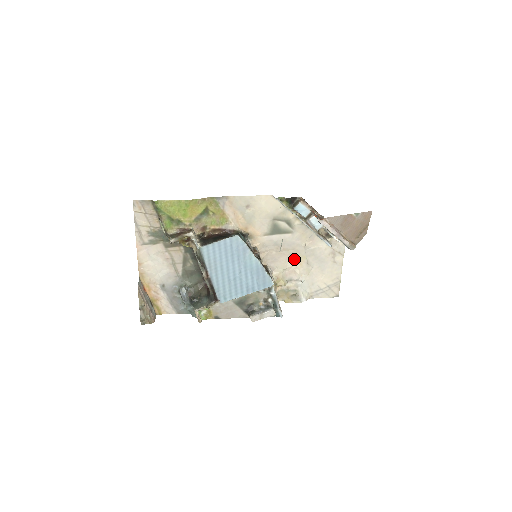
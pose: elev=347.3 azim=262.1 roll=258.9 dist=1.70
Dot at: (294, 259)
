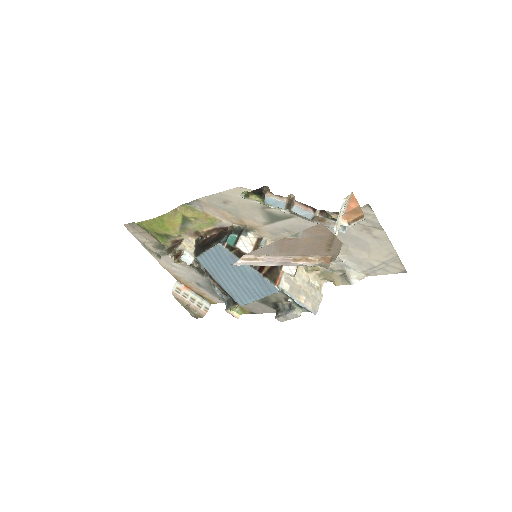
Dot at: occluded
